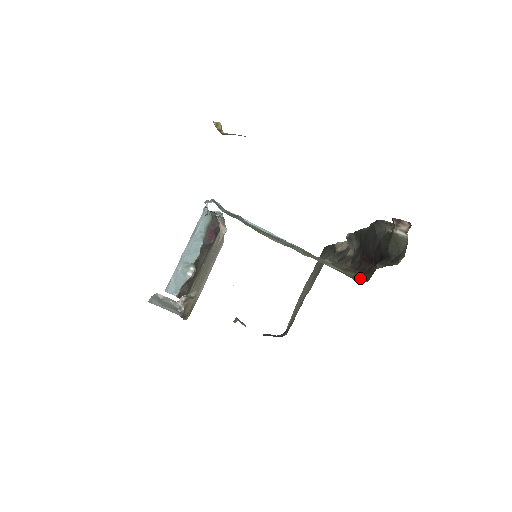
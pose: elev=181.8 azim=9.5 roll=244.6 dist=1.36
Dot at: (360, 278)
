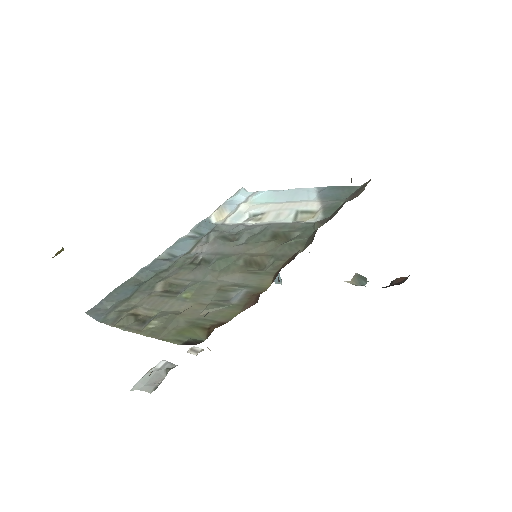
Dot at: (249, 304)
